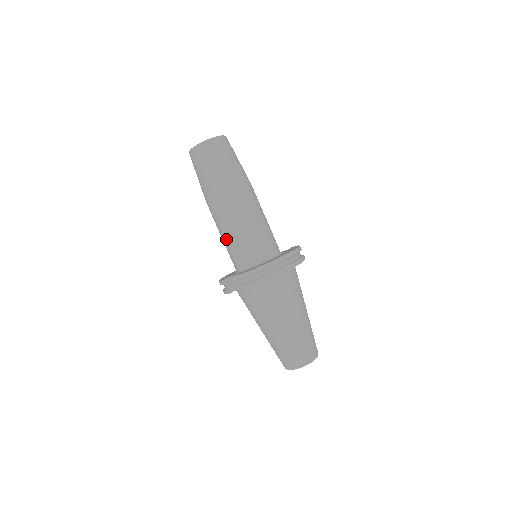
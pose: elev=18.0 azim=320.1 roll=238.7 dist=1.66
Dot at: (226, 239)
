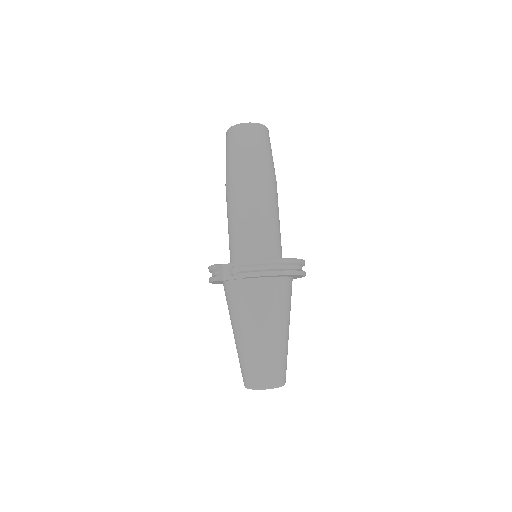
Dot at: (234, 225)
